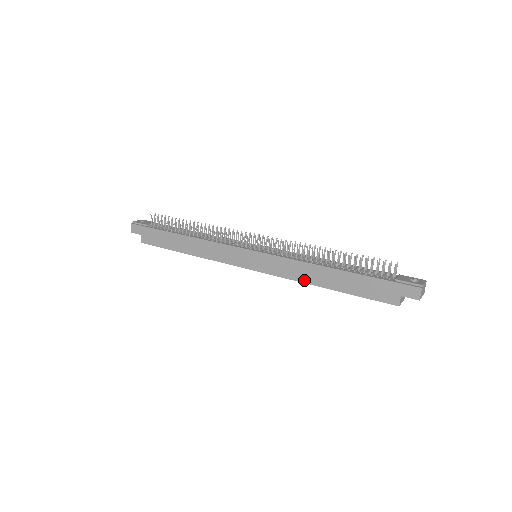
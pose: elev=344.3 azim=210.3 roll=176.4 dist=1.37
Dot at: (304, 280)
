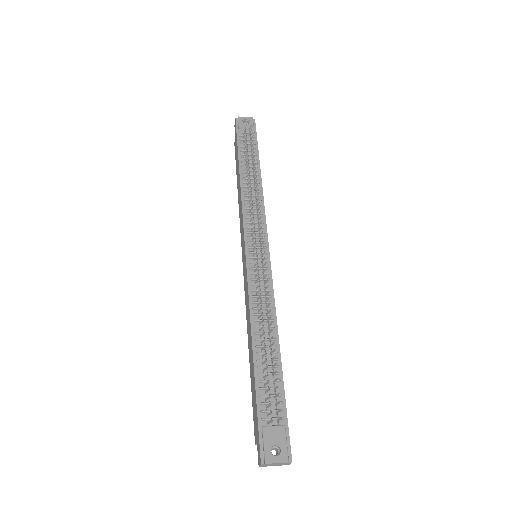
Dot at: (247, 325)
